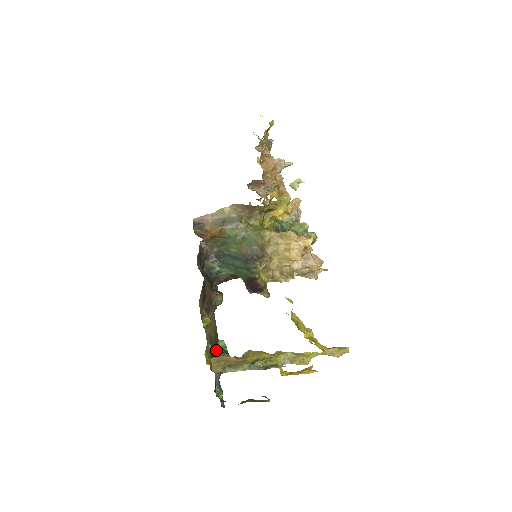
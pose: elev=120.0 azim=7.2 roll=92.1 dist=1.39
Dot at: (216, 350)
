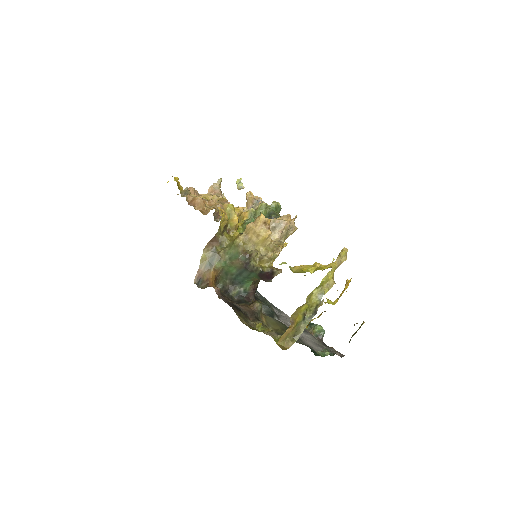
Dot at: occluded
